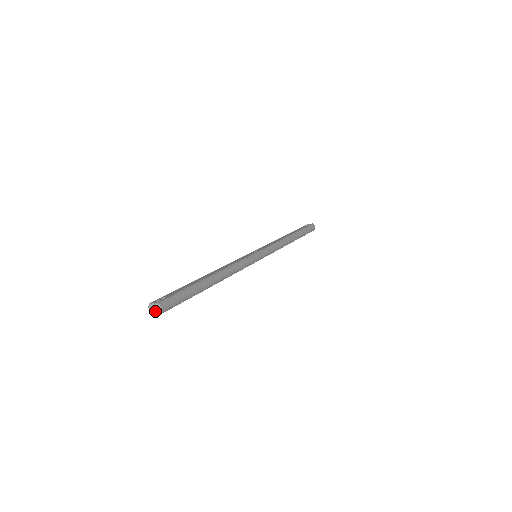
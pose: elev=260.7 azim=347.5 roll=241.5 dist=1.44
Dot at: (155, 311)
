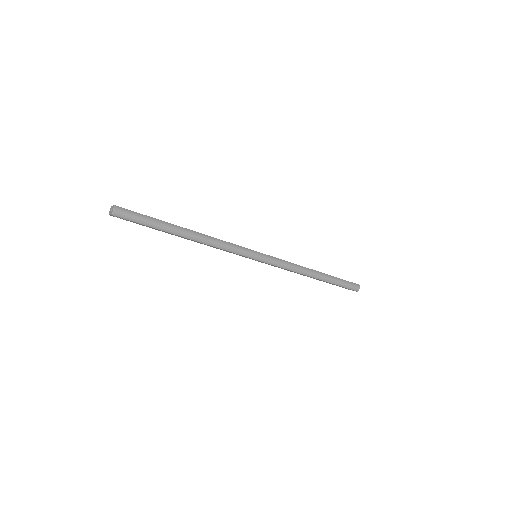
Dot at: (111, 211)
